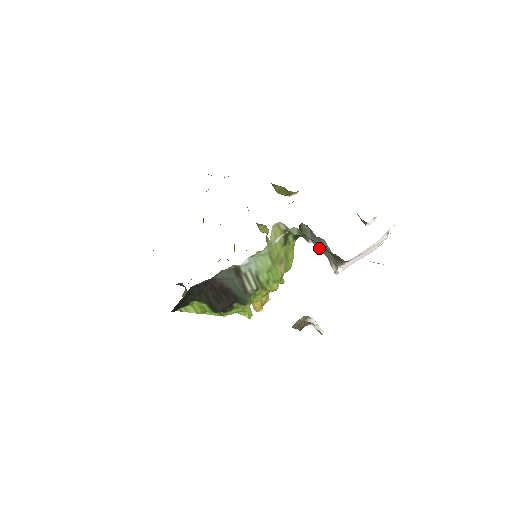
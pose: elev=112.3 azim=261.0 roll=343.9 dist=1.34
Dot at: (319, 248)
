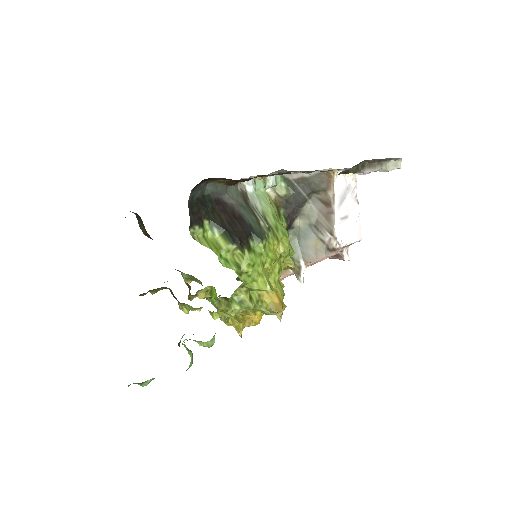
Dot at: (313, 256)
